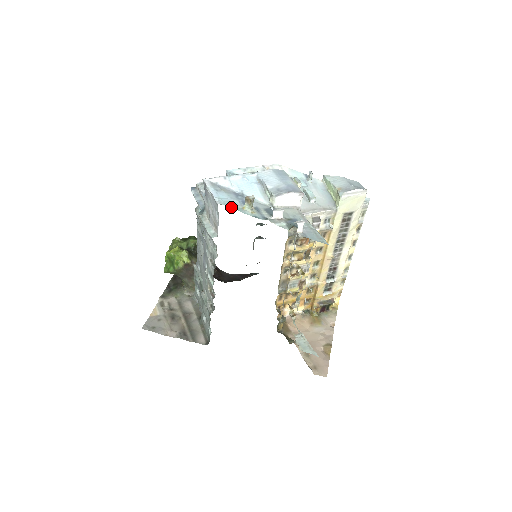
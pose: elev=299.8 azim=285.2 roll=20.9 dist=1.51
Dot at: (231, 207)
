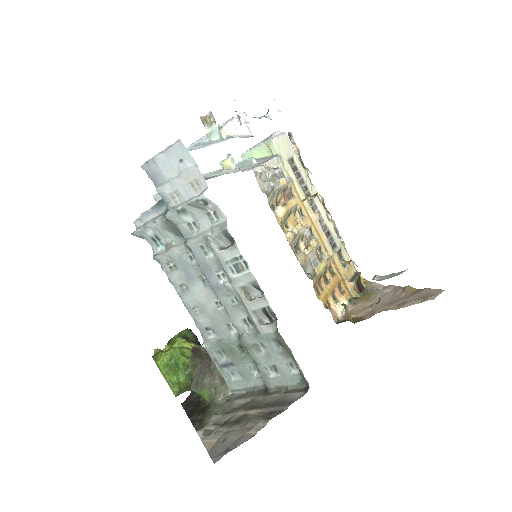
Dot at: occluded
